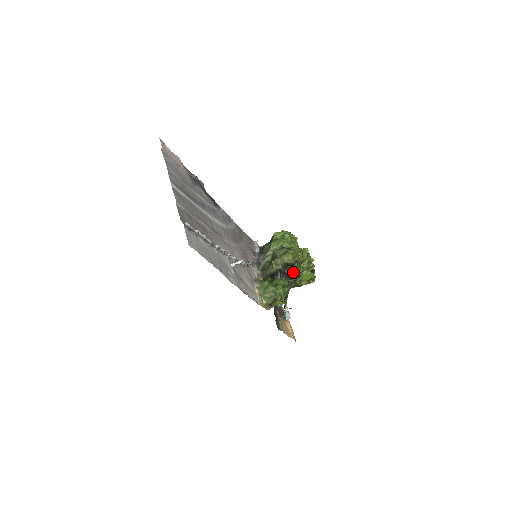
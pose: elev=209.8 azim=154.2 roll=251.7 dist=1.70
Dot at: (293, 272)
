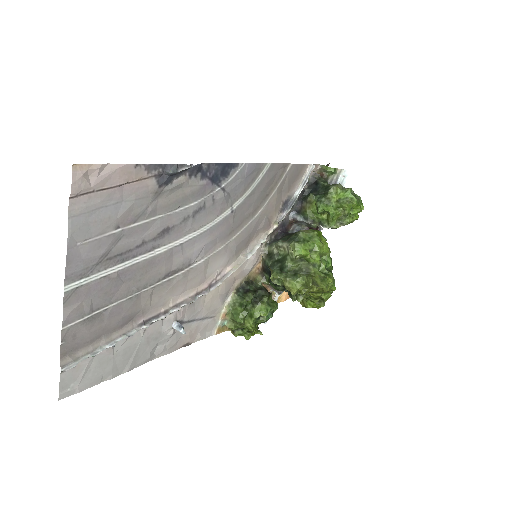
Dot at: occluded
